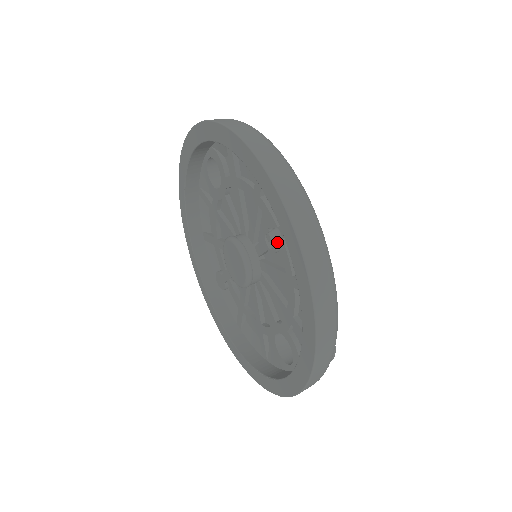
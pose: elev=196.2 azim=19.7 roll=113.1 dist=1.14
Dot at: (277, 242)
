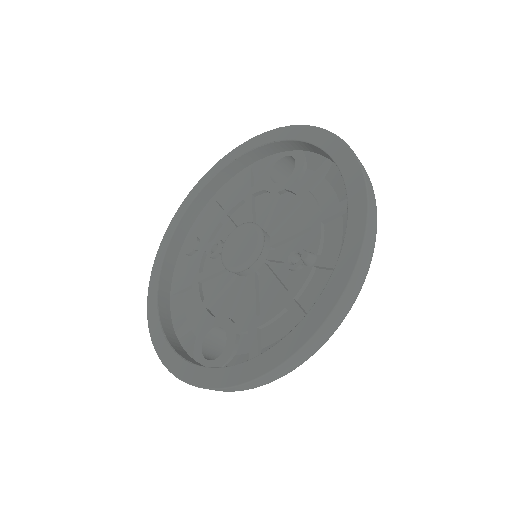
Dot at: (304, 264)
